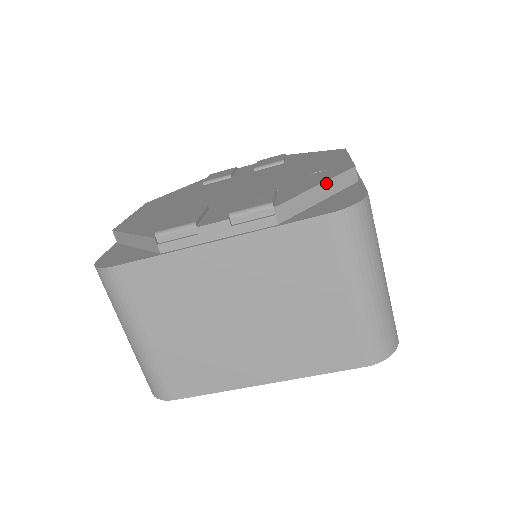
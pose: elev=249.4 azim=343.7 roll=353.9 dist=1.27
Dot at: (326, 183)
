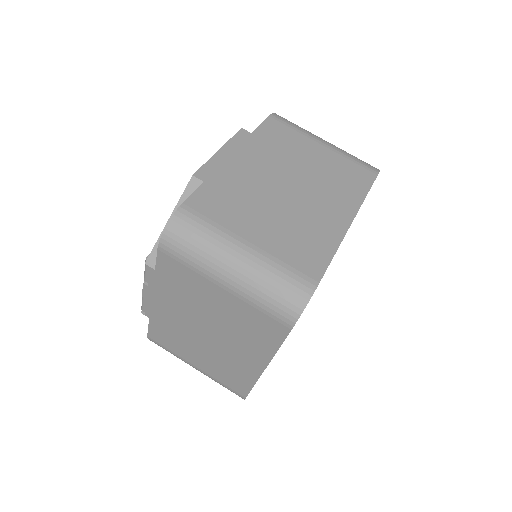
Dot at: occluded
